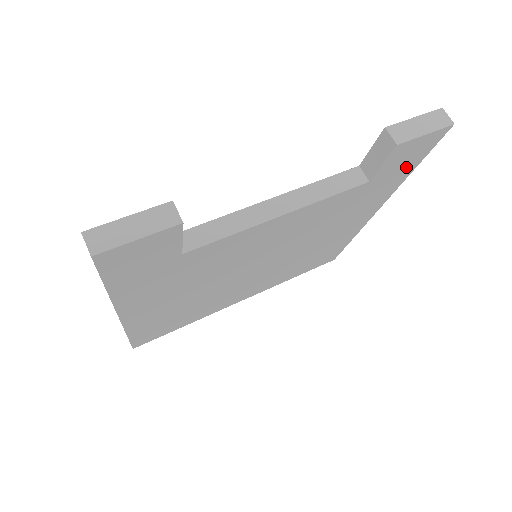
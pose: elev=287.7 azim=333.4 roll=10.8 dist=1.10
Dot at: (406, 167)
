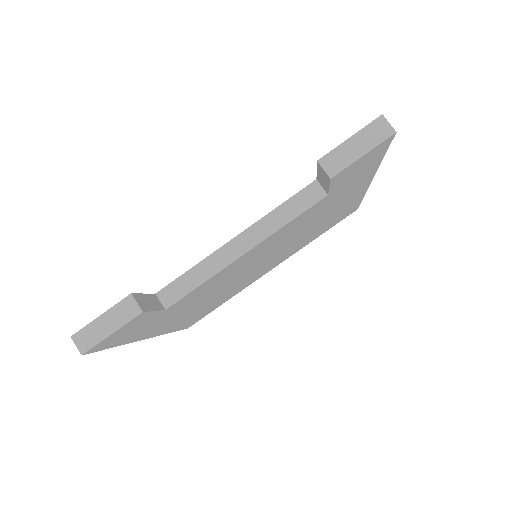
Dot at: (368, 166)
